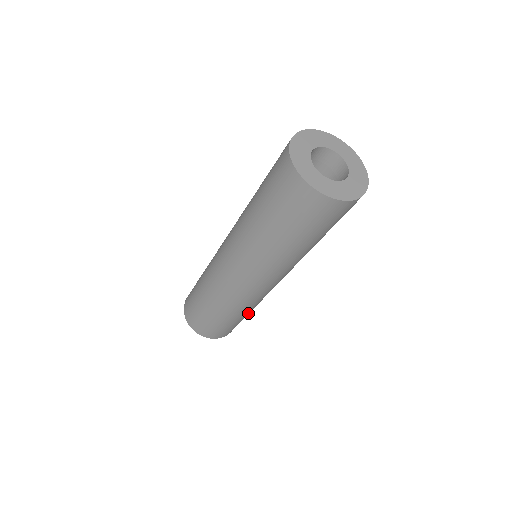
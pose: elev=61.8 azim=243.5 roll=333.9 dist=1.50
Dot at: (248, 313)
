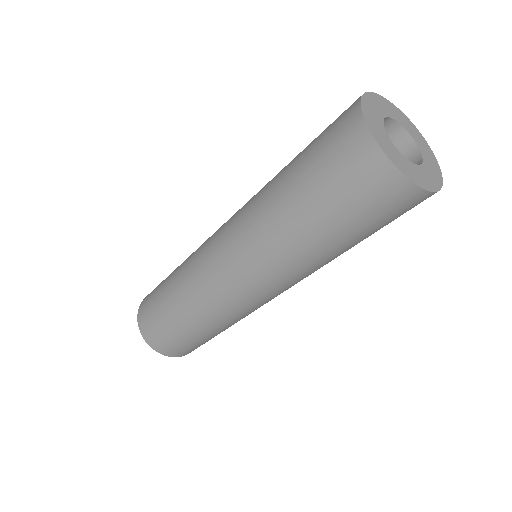
Dot at: (211, 333)
